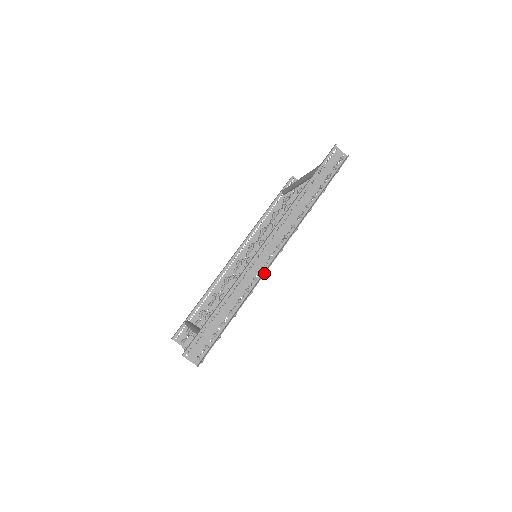
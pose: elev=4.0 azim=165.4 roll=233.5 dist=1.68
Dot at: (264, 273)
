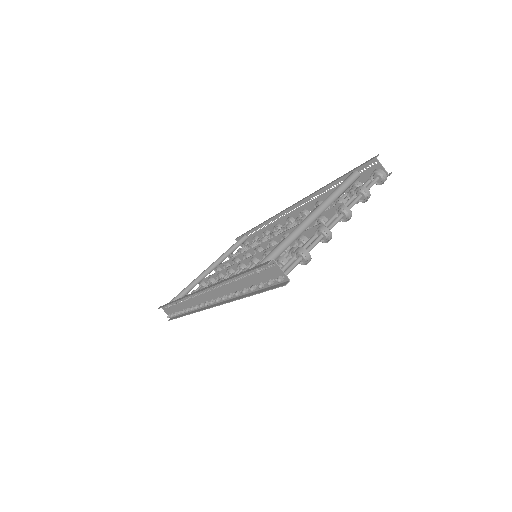
Dot at: (200, 310)
